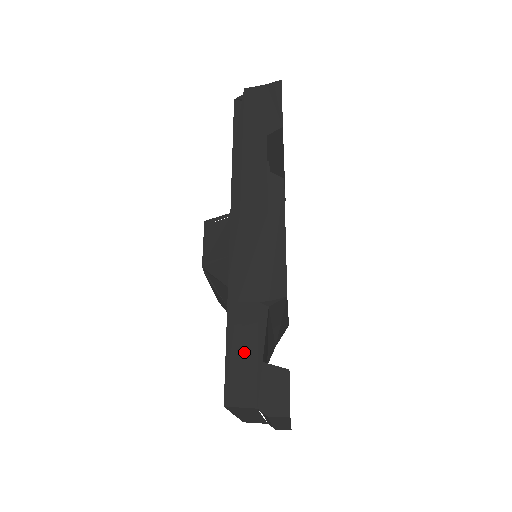
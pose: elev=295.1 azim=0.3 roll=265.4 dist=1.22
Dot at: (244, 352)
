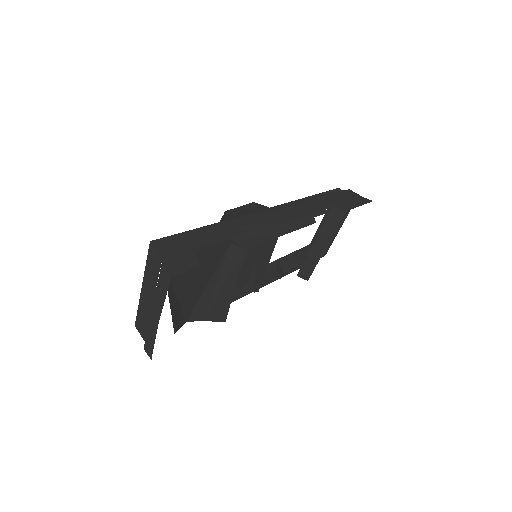
Dot at: (192, 241)
